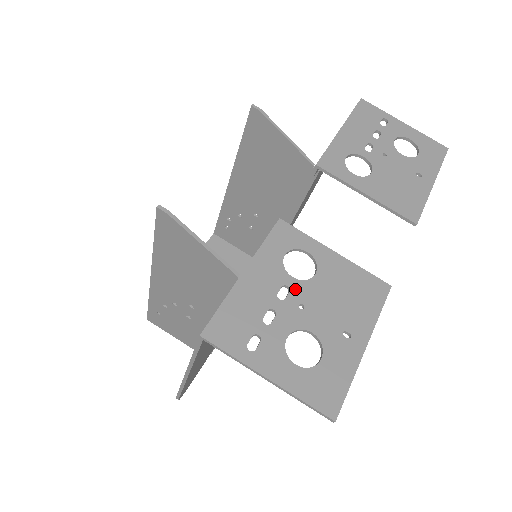
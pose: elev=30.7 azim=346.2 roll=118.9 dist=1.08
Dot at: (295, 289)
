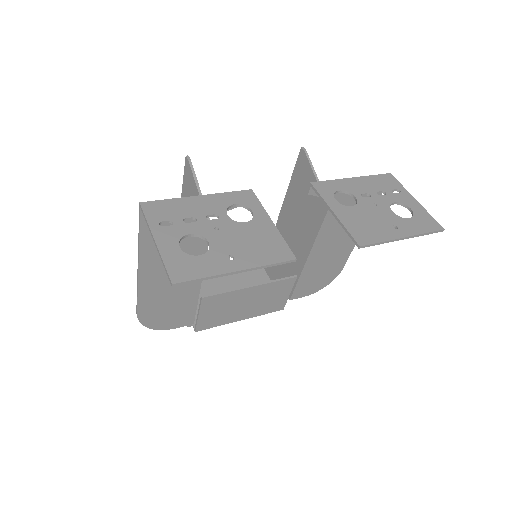
Dot at: (222, 220)
